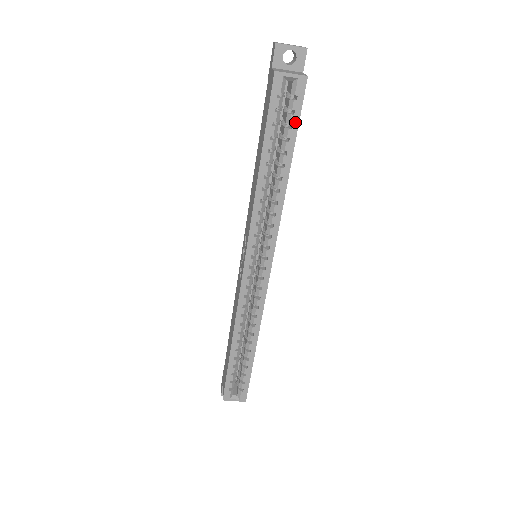
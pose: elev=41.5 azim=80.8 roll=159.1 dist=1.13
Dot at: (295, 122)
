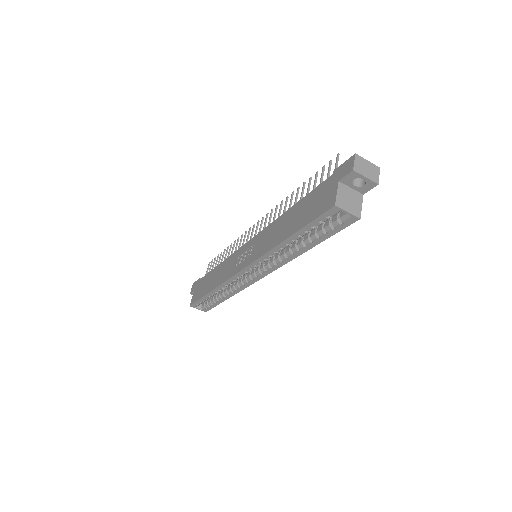
Dot at: (331, 233)
